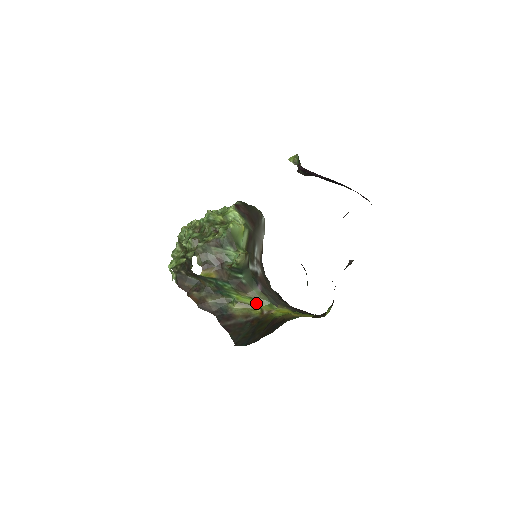
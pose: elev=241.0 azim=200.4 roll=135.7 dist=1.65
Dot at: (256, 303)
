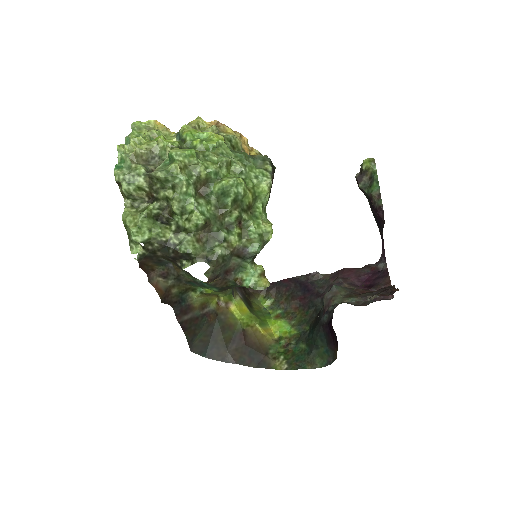
Dot at: (219, 294)
